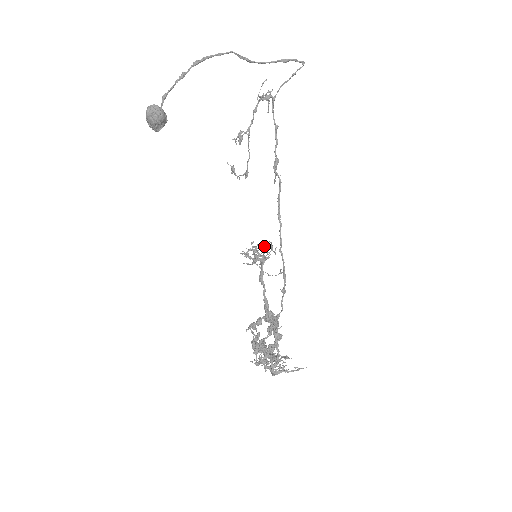
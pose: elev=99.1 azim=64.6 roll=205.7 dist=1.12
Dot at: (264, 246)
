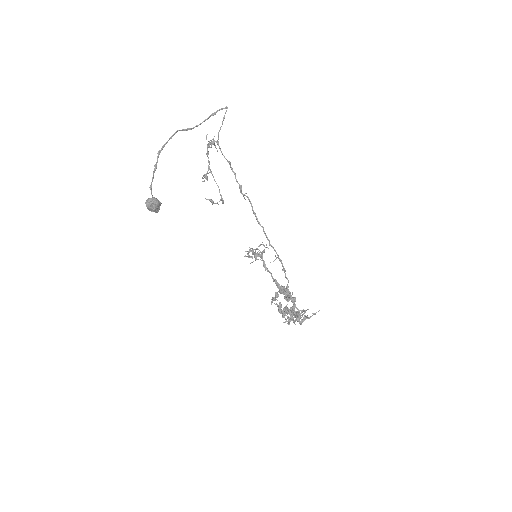
Dot at: (258, 246)
